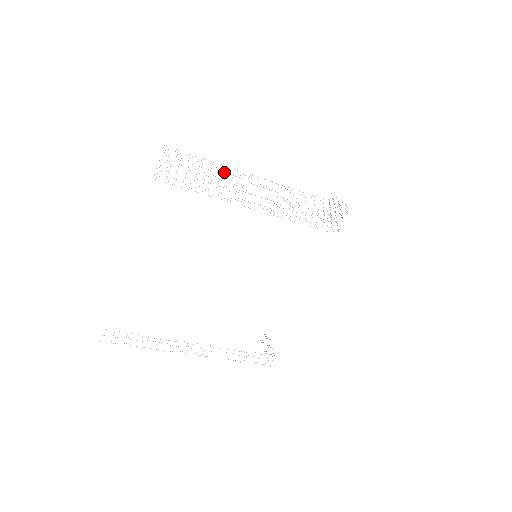
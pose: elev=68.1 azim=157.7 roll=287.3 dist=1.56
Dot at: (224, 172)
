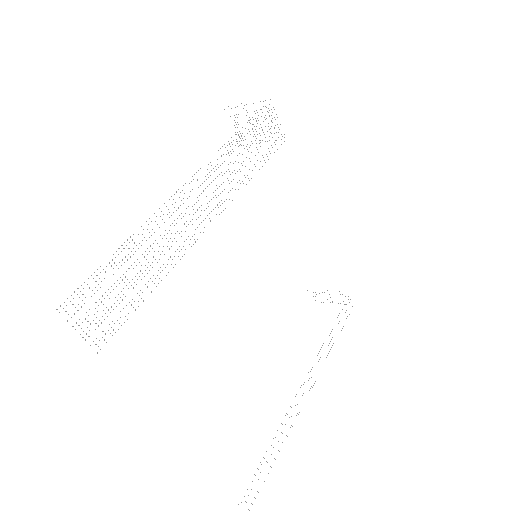
Dot at: occluded
